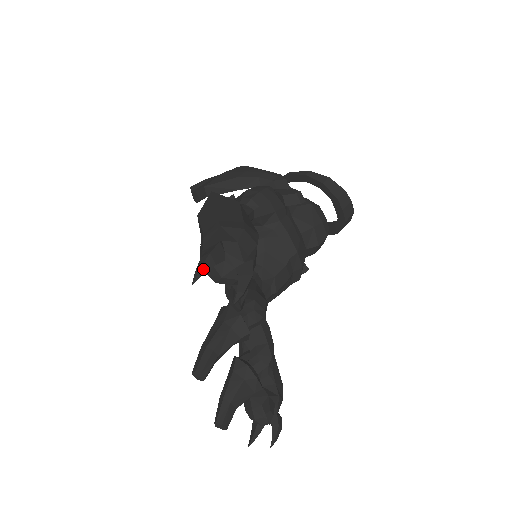
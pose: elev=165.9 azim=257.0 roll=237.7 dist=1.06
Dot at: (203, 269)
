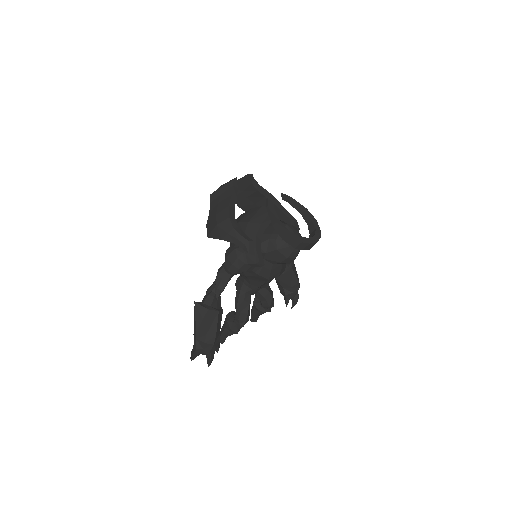
Dot at: (192, 359)
